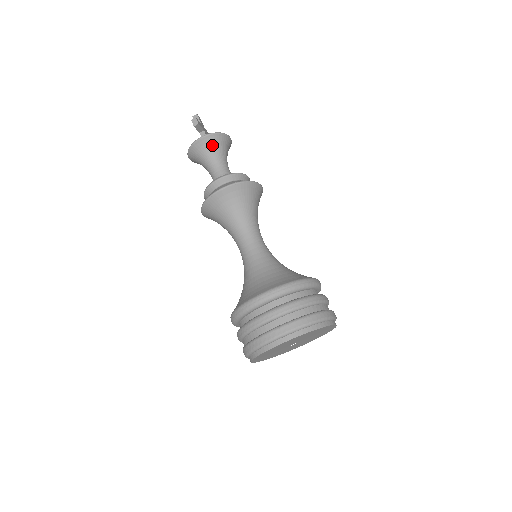
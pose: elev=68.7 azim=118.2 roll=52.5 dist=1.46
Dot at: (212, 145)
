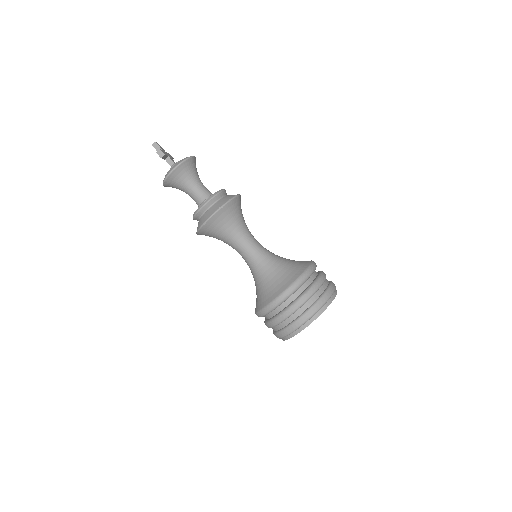
Dot at: (185, 172)
